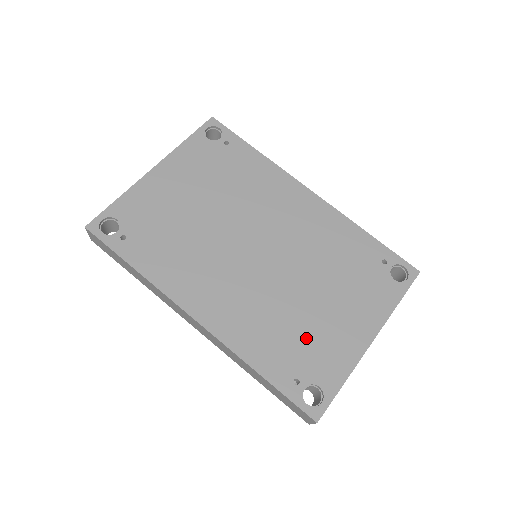
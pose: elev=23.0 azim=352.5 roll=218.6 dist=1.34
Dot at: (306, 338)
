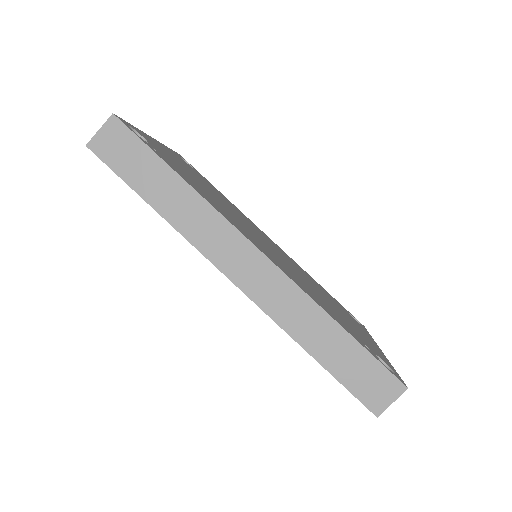
Dot at: (345, 321)
